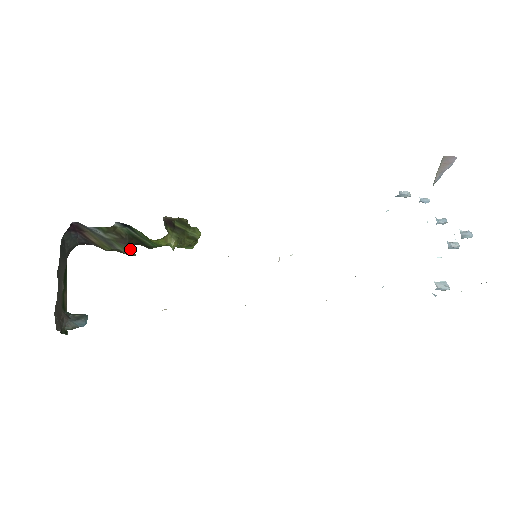
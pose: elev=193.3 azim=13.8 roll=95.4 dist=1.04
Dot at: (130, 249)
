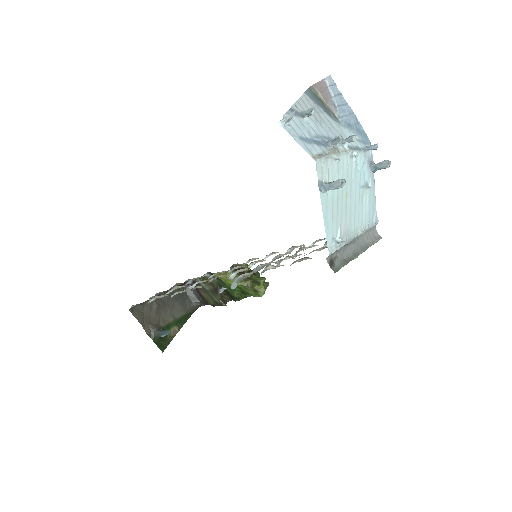
Dot at: (219, 297)
